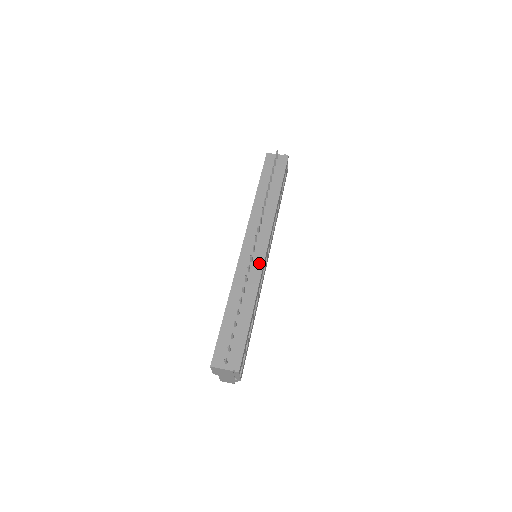
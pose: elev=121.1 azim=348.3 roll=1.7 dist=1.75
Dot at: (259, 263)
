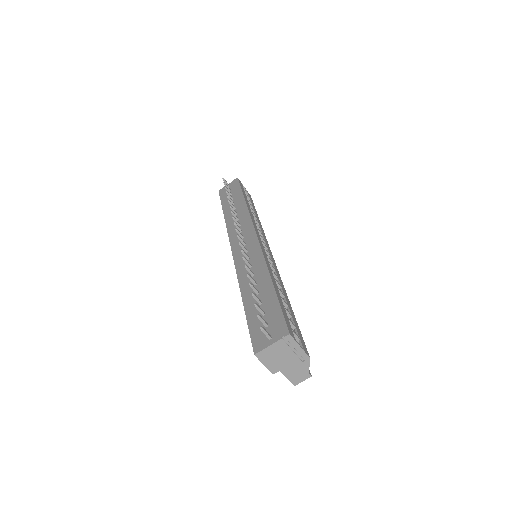
Dot at: (255, 247)
